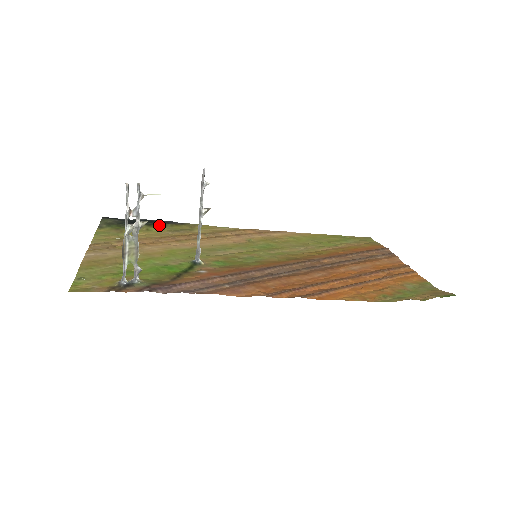
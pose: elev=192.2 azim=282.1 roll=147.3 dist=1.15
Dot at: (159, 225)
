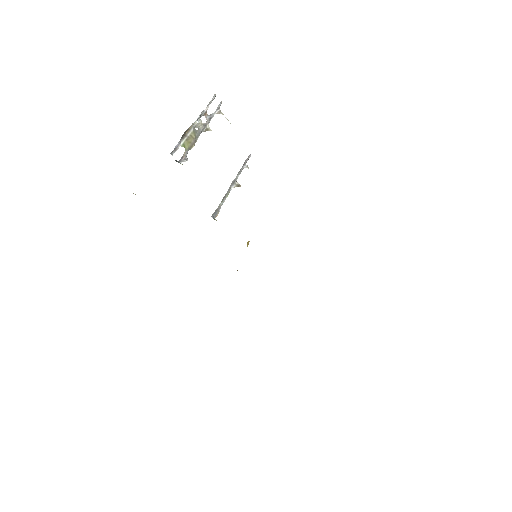
Dot at: occluded
